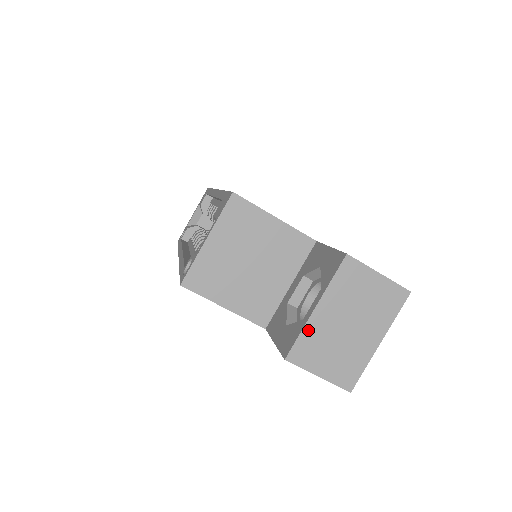
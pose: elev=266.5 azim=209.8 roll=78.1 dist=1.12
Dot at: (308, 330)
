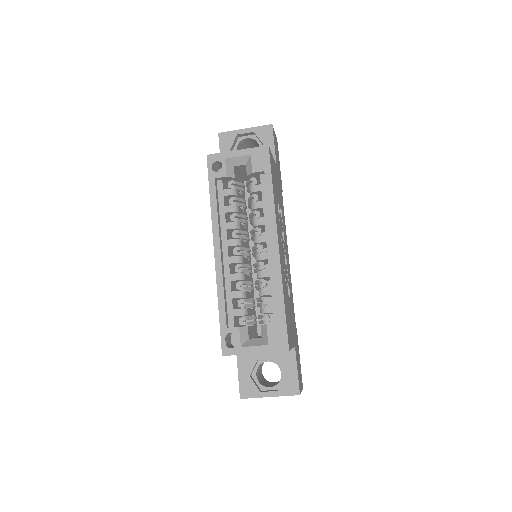
Dot at: (259, 397)
